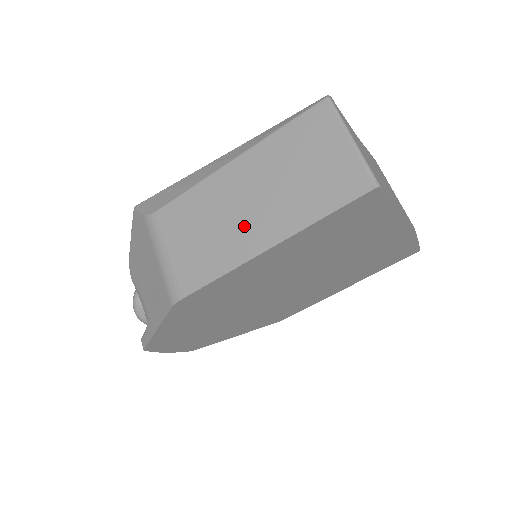
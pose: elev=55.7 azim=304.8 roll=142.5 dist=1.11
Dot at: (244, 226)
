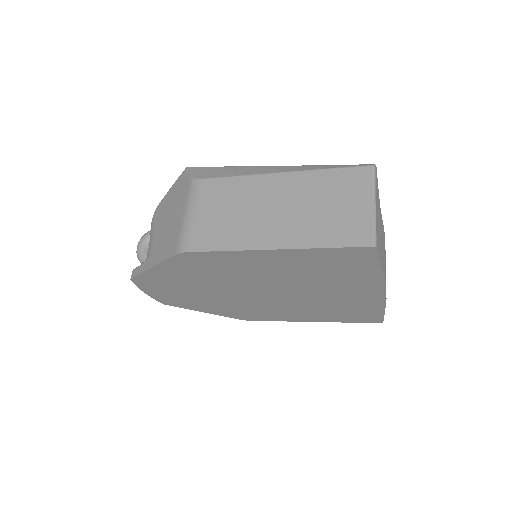
Dot at: (263, 224)
